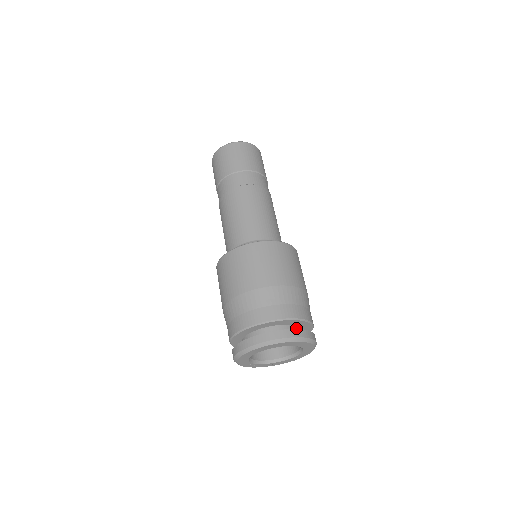
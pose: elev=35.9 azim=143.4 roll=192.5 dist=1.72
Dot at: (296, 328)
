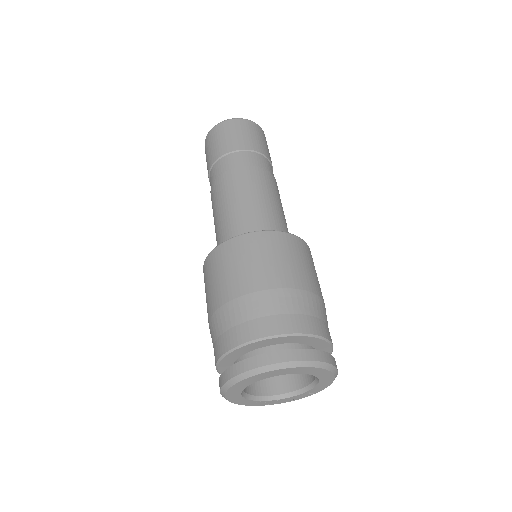
Dot at: (277, 348)
